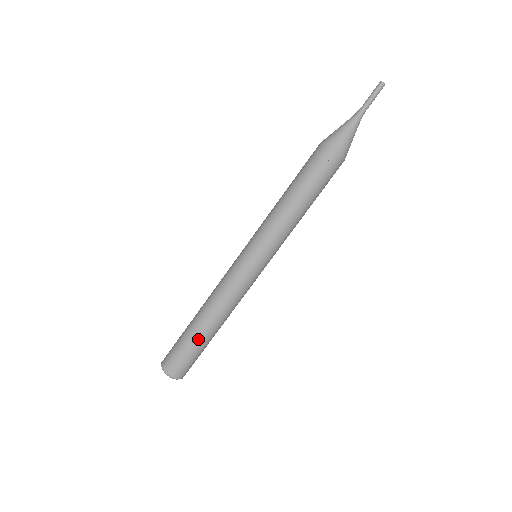
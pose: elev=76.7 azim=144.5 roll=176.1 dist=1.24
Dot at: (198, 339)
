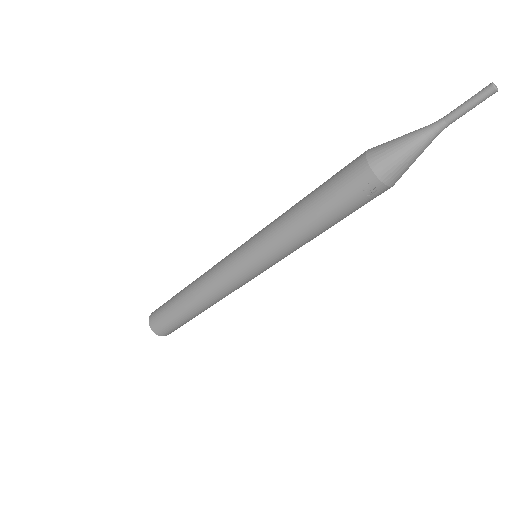
Dot at: (186, 317)
